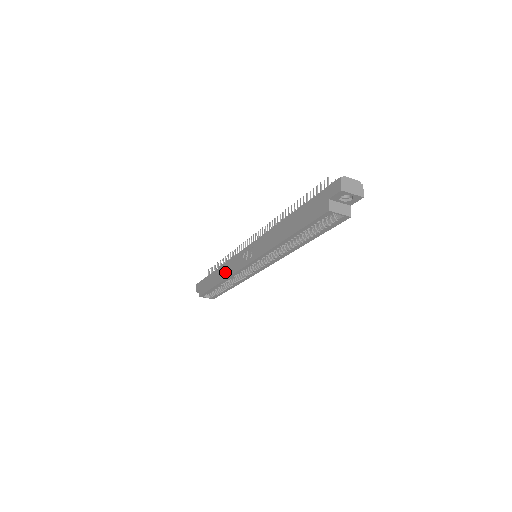
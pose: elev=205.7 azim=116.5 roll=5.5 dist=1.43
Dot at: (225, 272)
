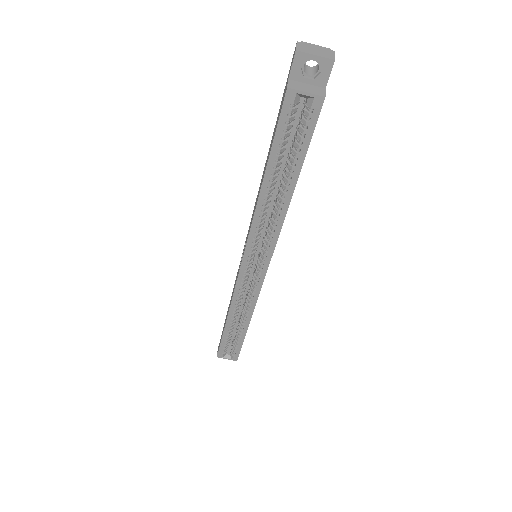
Dot at: (231, 299)
